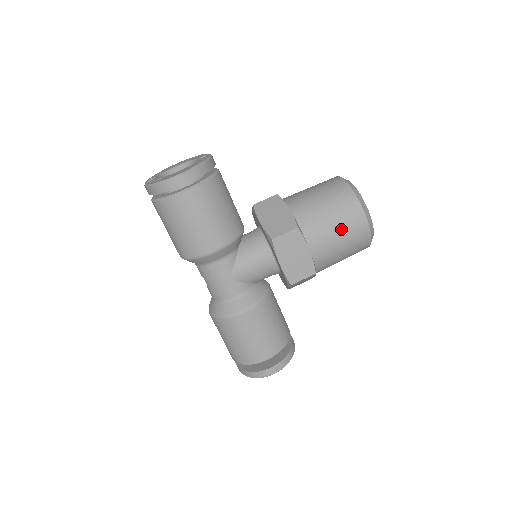
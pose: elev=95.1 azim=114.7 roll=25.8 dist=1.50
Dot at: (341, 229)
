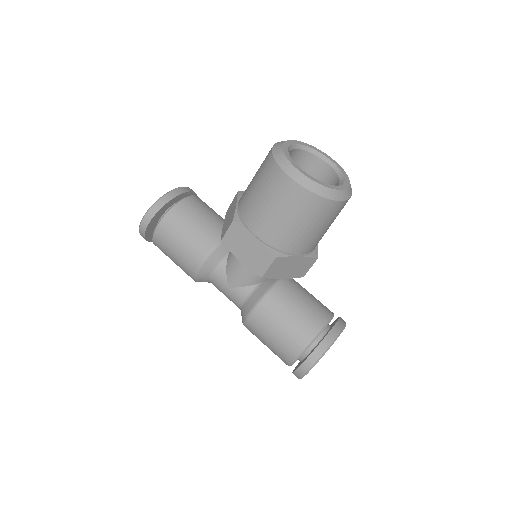
Dot at: (272, 202)
